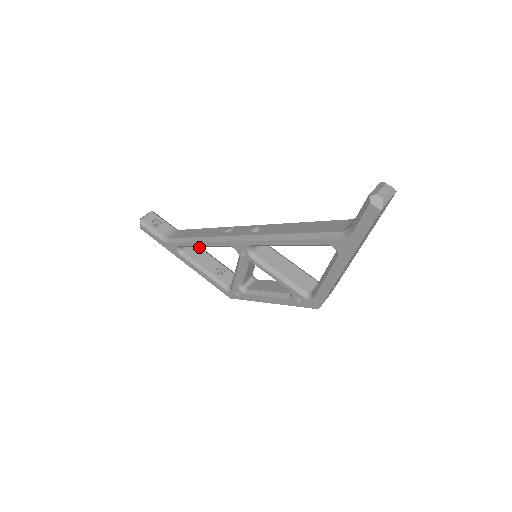
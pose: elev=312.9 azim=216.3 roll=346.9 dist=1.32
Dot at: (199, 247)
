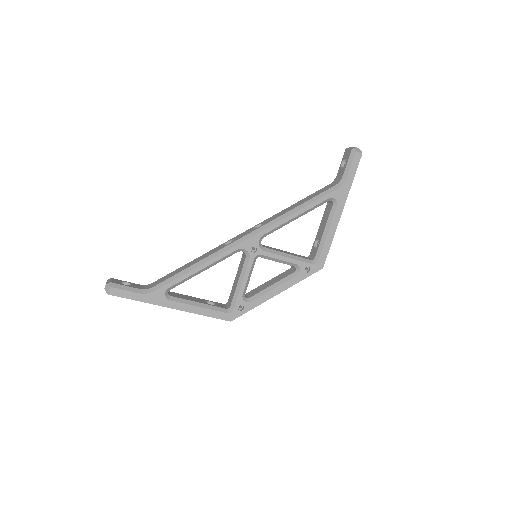
Dot at: (177, 293)
